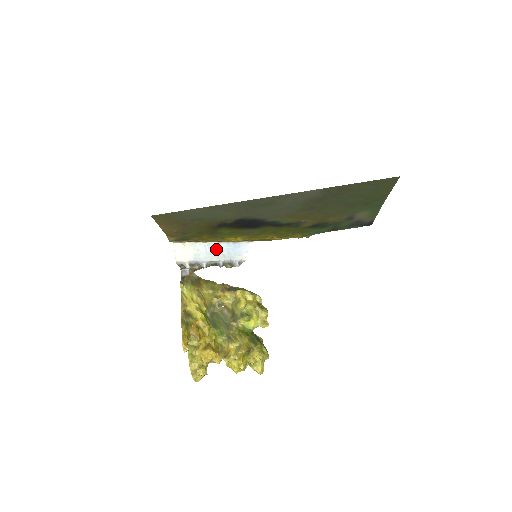
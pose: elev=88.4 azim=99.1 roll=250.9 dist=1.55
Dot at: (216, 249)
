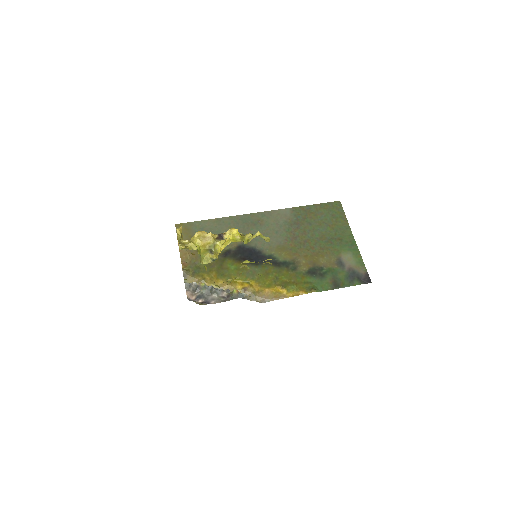
Dot at: occluded
